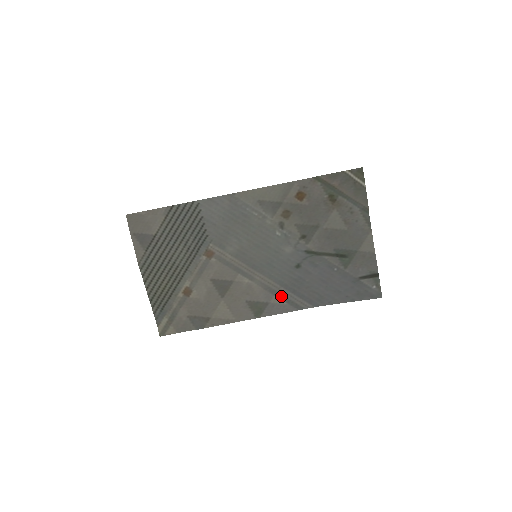
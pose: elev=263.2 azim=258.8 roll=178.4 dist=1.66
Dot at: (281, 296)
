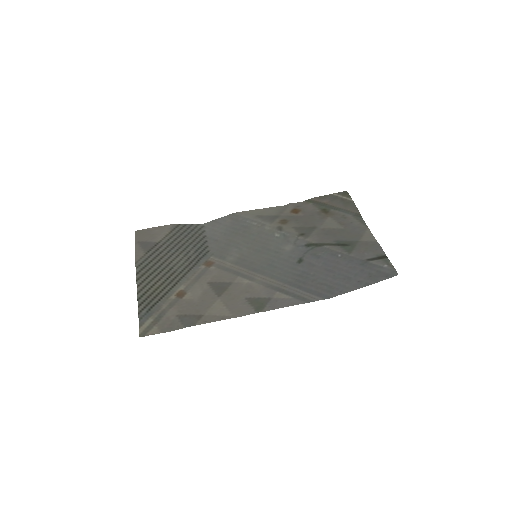
Dot at: (285, 292)
